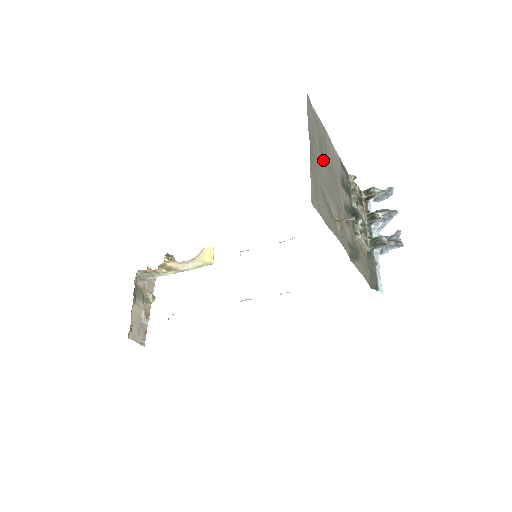
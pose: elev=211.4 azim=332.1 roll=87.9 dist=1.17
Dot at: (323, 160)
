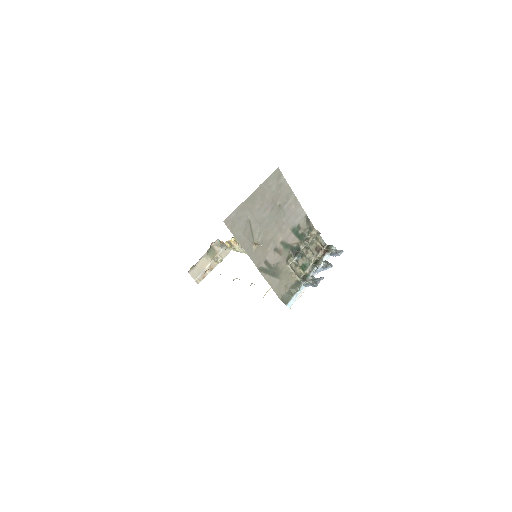
Dot at: (269, 208)
